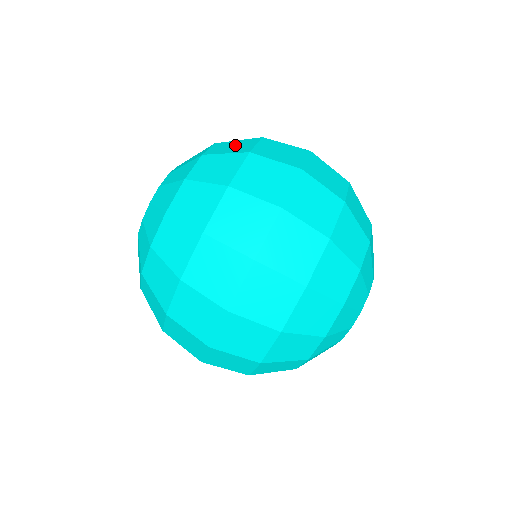
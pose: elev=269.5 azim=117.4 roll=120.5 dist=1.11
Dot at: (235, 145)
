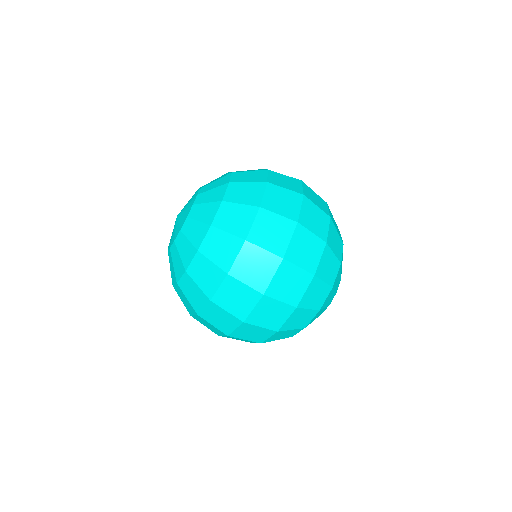
Dot at: (207, 274)
